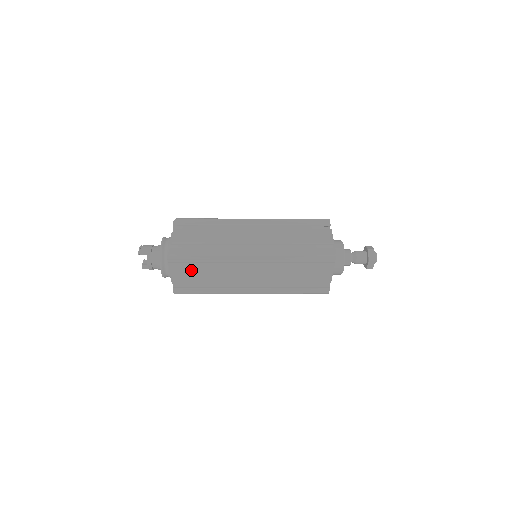
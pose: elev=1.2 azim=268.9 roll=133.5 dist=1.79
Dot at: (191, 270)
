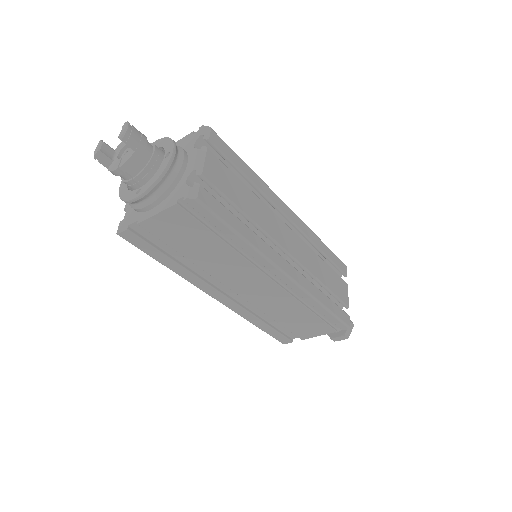
Dot at: (191, 233)
